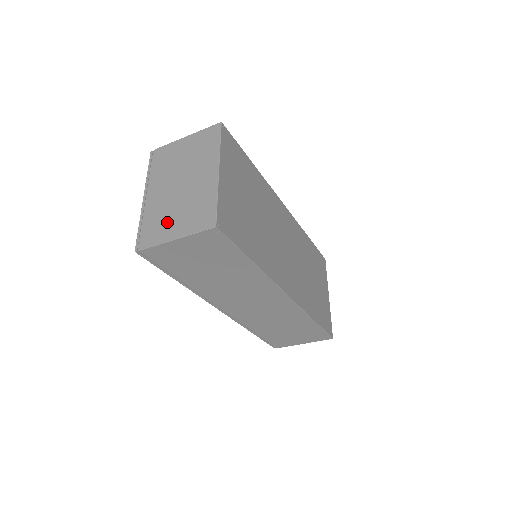
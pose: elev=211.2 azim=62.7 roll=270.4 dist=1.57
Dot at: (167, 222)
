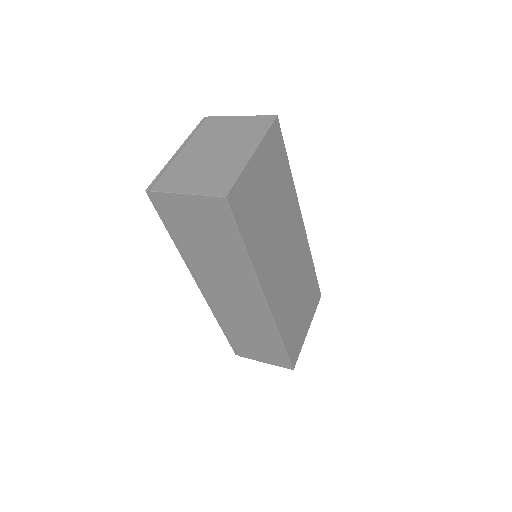
Dot at: (186, 177)
